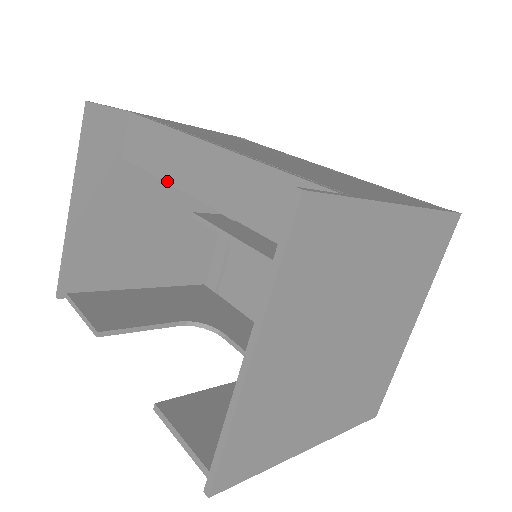
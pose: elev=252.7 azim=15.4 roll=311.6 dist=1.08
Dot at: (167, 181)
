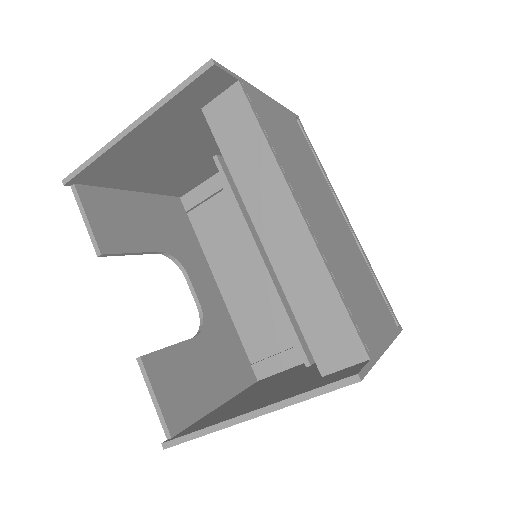
Dot at: (240, 191)
